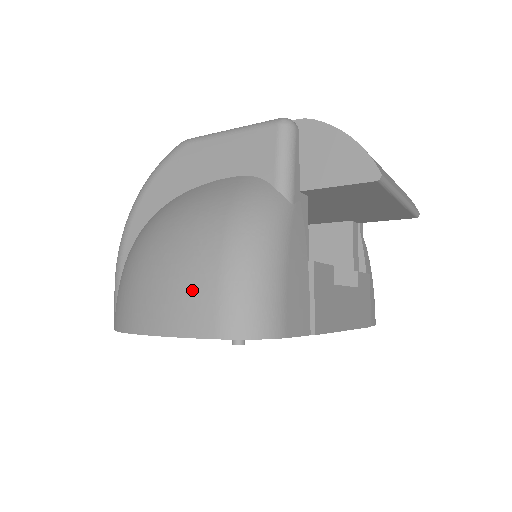
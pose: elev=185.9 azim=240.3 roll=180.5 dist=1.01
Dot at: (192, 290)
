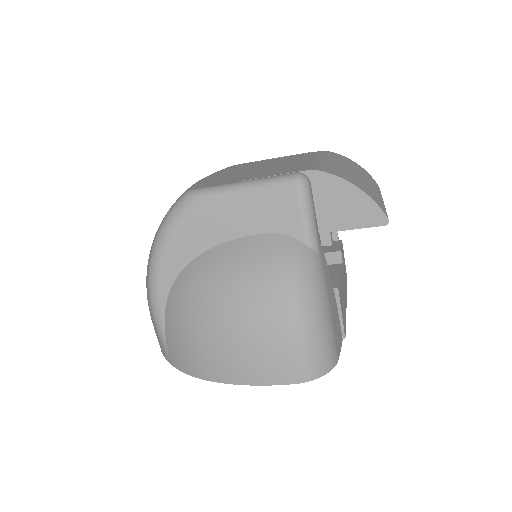
Dot at: (269, 352)
